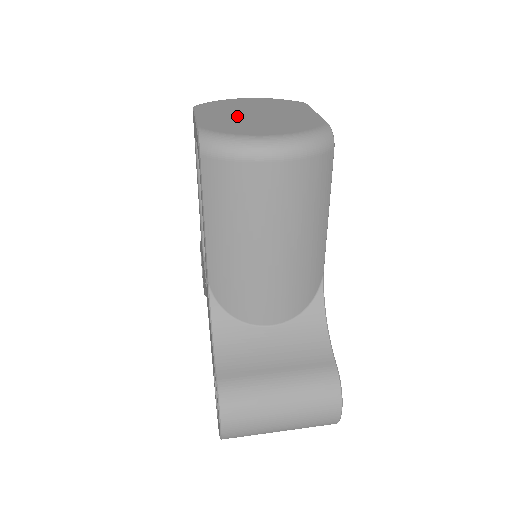
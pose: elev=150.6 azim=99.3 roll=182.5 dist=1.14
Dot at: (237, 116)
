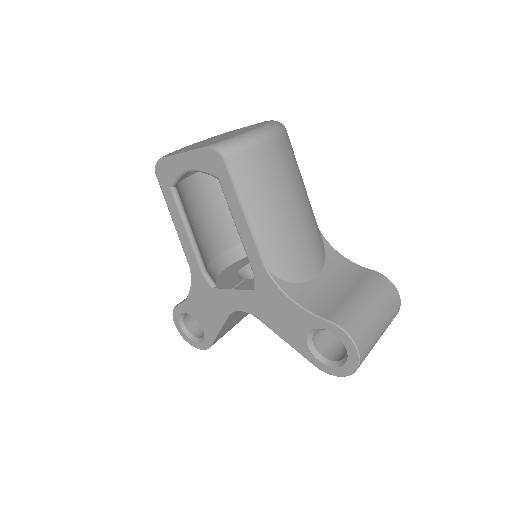
Dot at: (208, 142)
